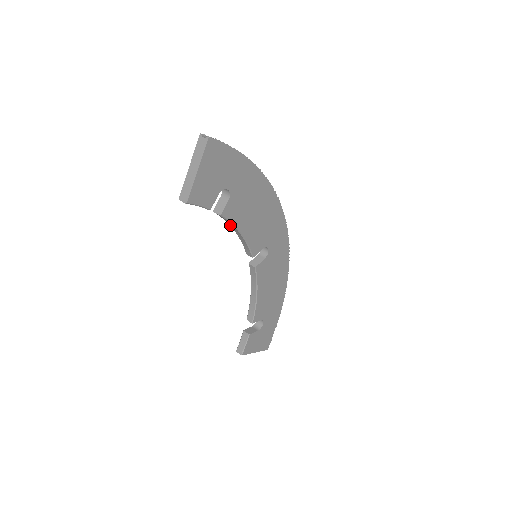
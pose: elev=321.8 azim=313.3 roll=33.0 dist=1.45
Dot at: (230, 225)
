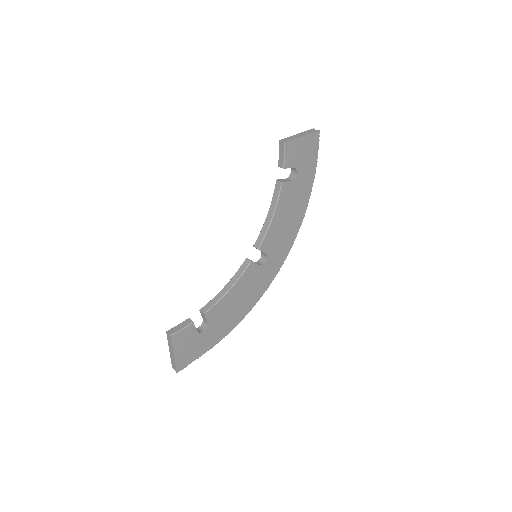
Dot at: (271, 205)
